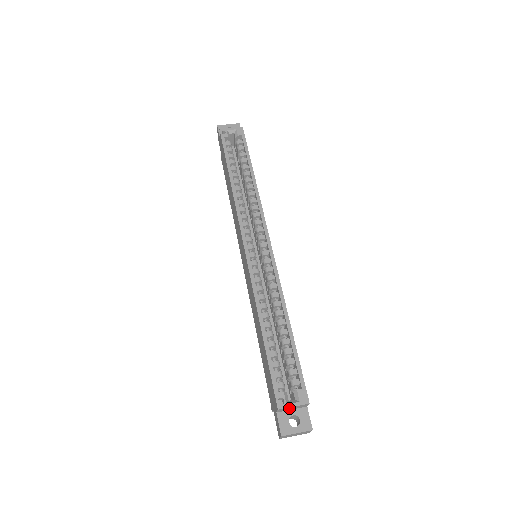
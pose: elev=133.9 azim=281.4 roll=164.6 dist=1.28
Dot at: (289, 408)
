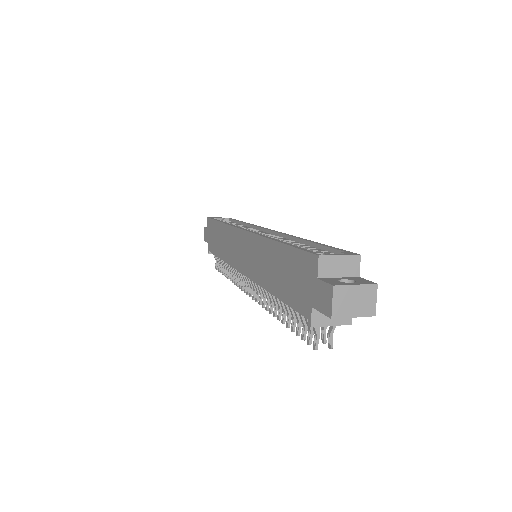
Dot at: (334, 264)
